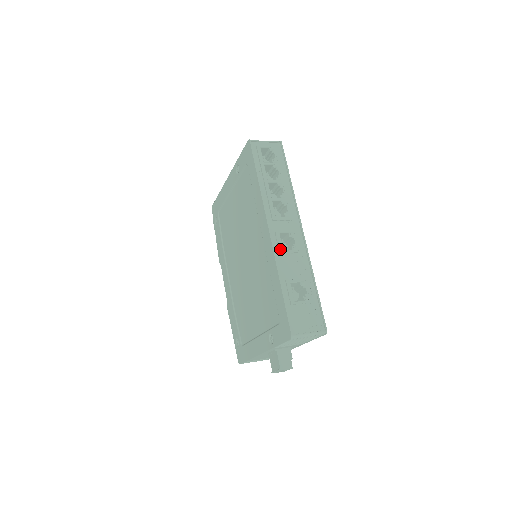
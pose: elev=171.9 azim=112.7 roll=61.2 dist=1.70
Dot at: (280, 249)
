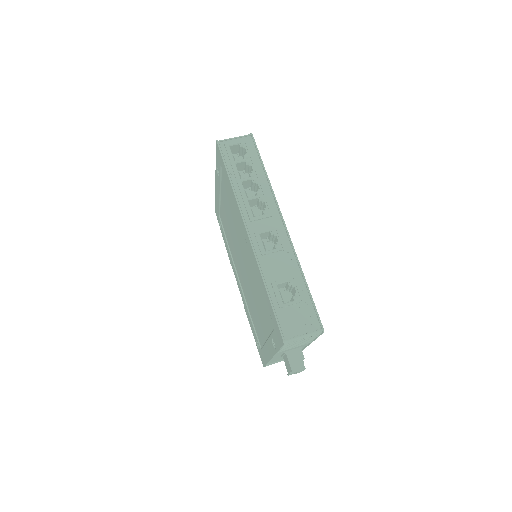
Dot at: (261, 251)
